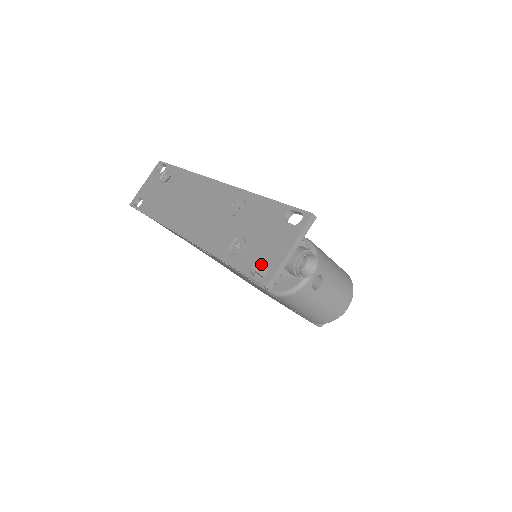
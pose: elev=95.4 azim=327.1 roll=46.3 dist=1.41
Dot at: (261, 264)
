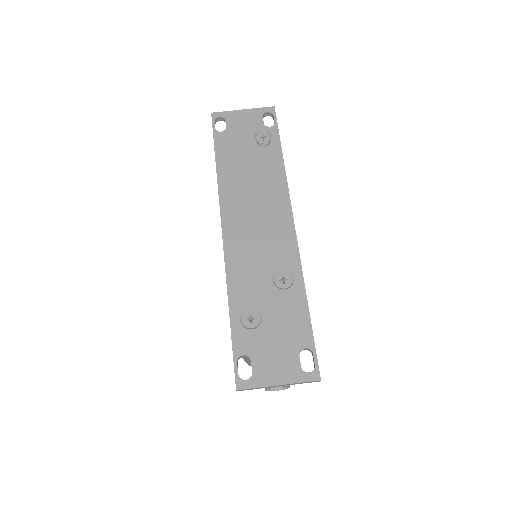
Dot at: (251, 361)
